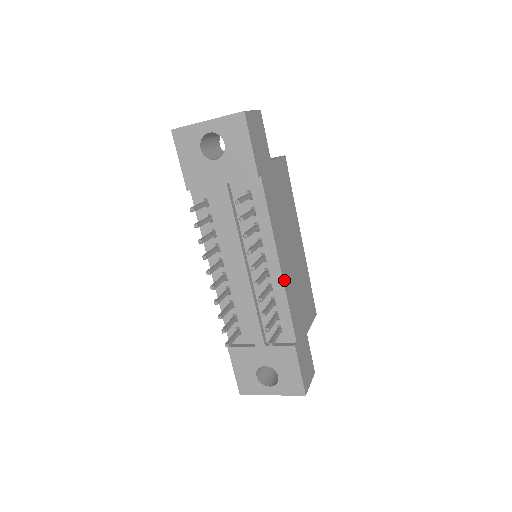
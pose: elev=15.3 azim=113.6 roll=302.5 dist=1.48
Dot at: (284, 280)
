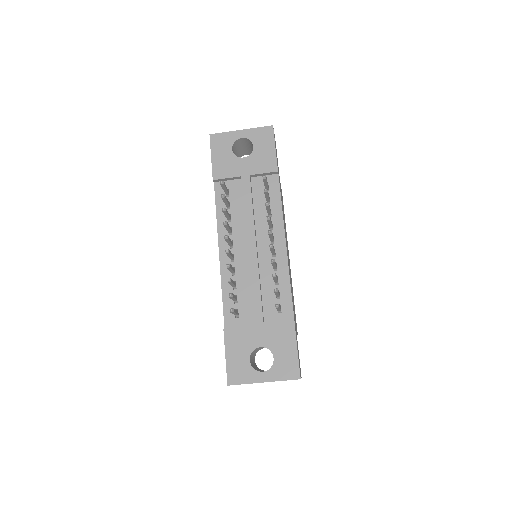
Dot at: occluded
